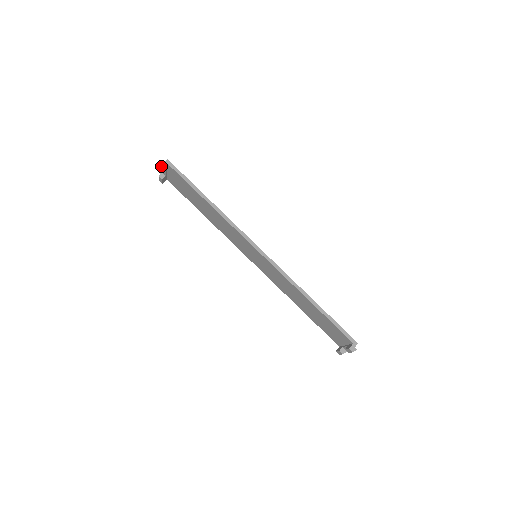
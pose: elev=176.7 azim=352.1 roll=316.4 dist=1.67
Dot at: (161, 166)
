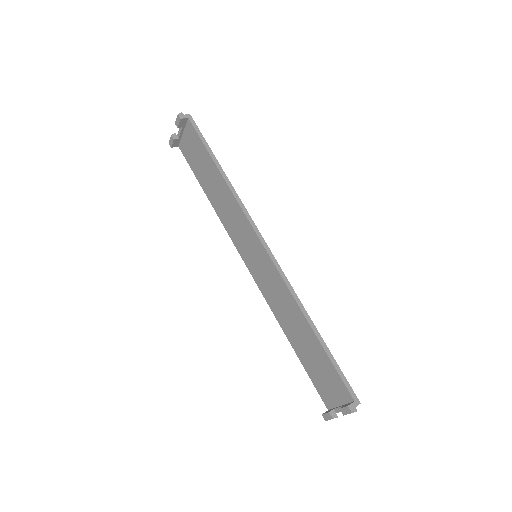
Dot at: (180, 117)
